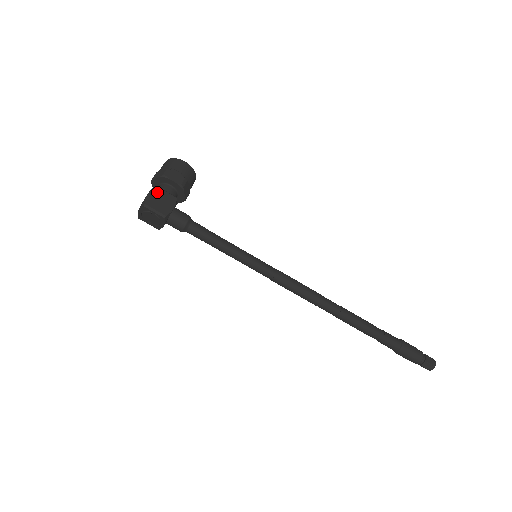
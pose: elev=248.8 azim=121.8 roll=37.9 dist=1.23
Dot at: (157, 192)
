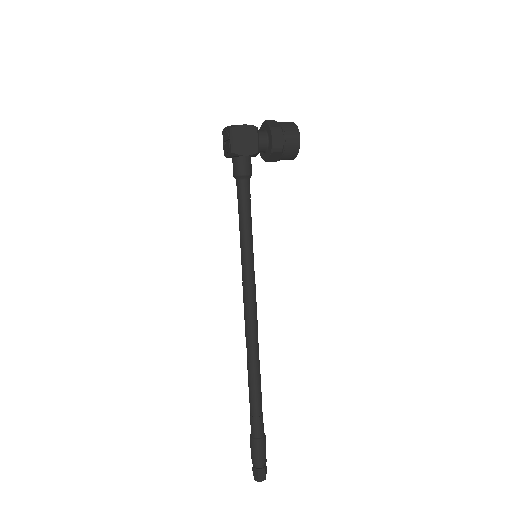
Dot at: (252, 132)
